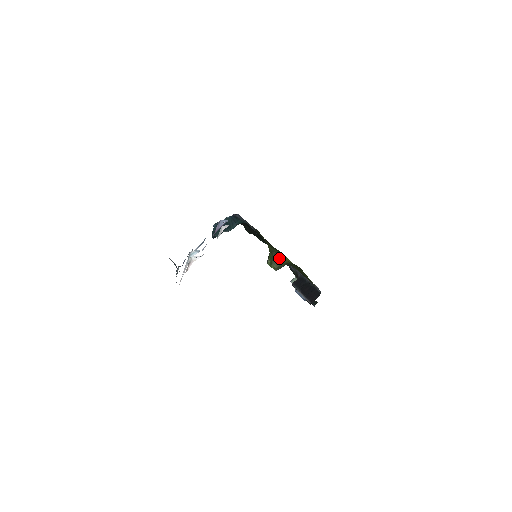
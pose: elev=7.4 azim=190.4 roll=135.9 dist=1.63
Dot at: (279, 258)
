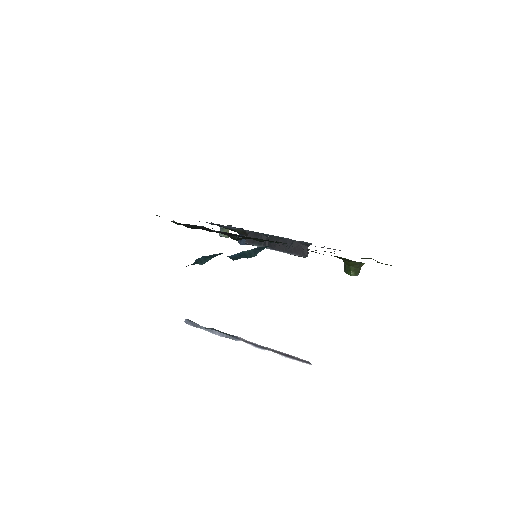
Dot at: (362, 265)
